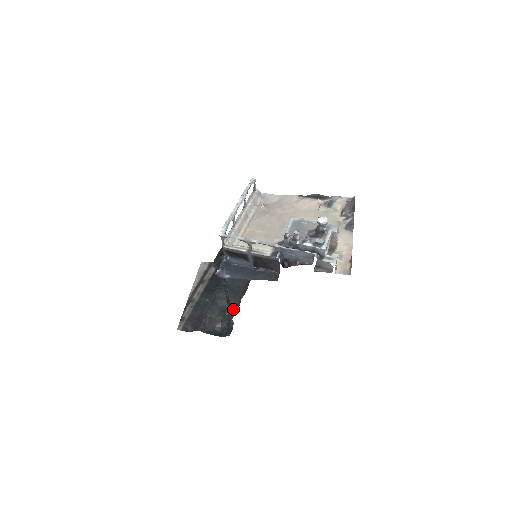
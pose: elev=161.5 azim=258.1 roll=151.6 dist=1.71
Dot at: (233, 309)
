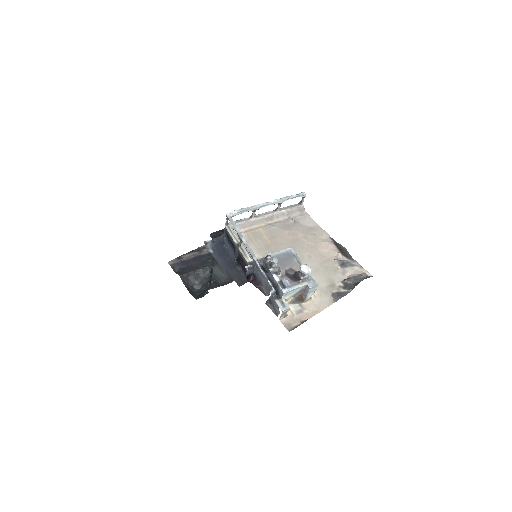
Dot at: (220, 283)
